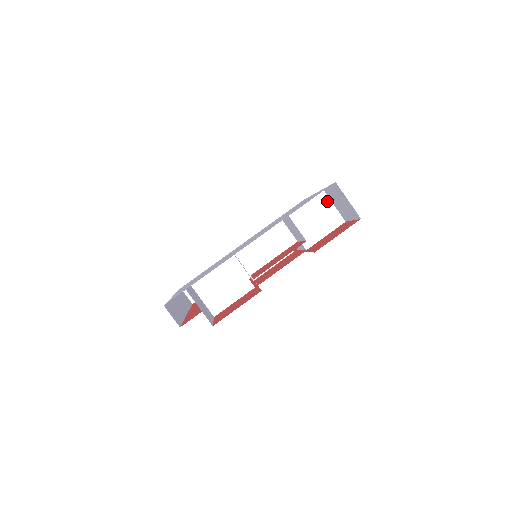
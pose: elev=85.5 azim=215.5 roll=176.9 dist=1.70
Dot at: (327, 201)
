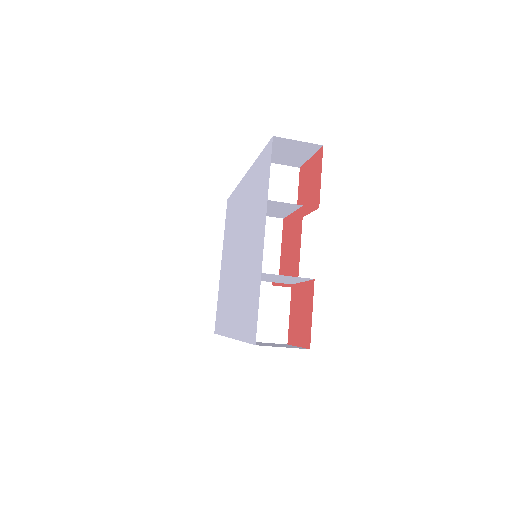
Dot at: (276, 275)
